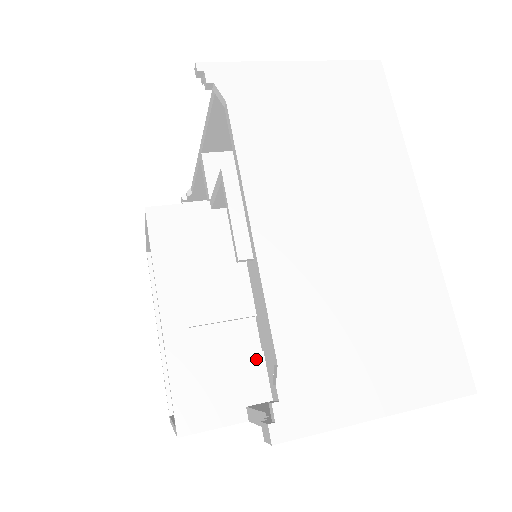
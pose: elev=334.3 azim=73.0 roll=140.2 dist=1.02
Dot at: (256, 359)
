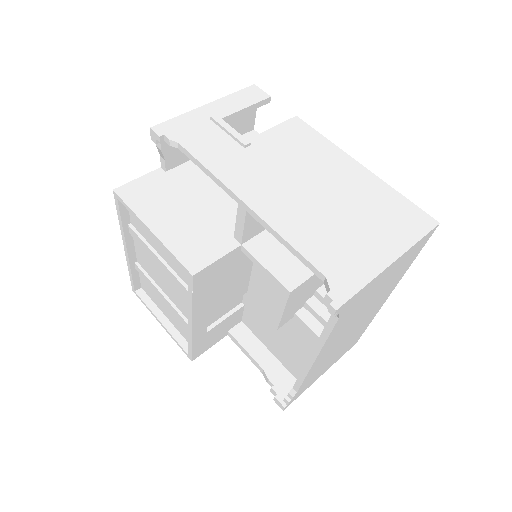
Dot at: (240, 311)
